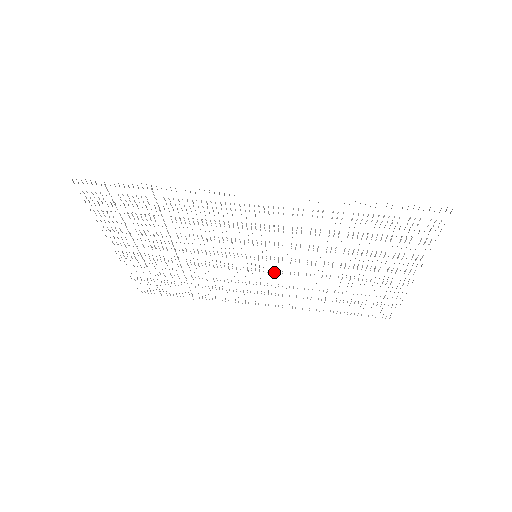
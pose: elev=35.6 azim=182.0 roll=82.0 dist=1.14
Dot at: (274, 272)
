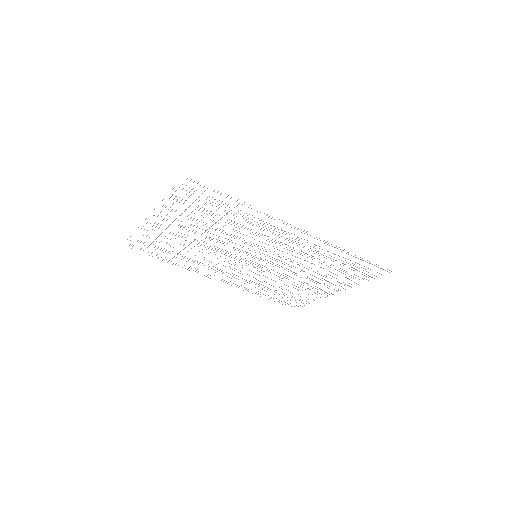
Dot at: (255, 267)
